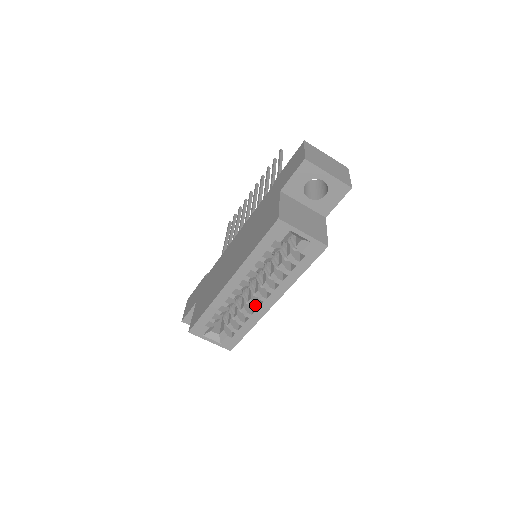
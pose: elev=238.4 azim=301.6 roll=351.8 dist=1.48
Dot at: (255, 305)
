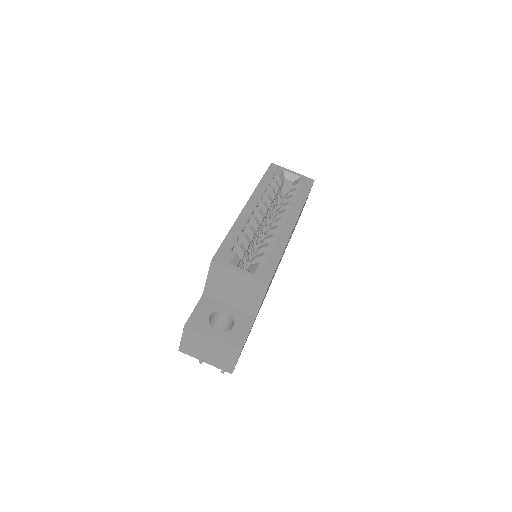
Dot at: (278, 226)
